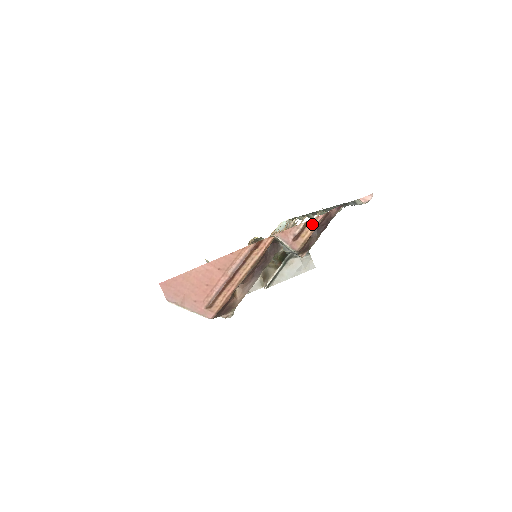
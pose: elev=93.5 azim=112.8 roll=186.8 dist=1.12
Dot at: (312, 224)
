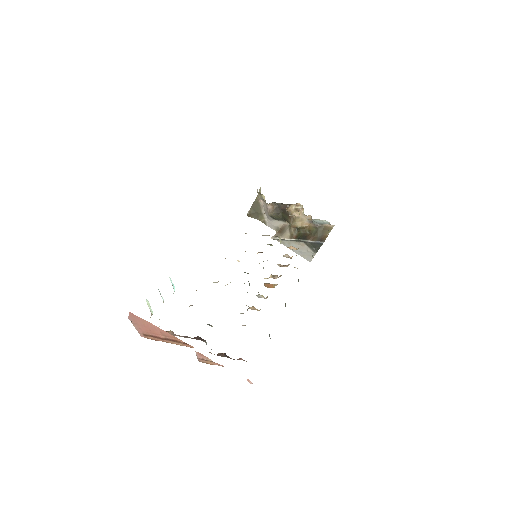
Dot at: (216, 363)
